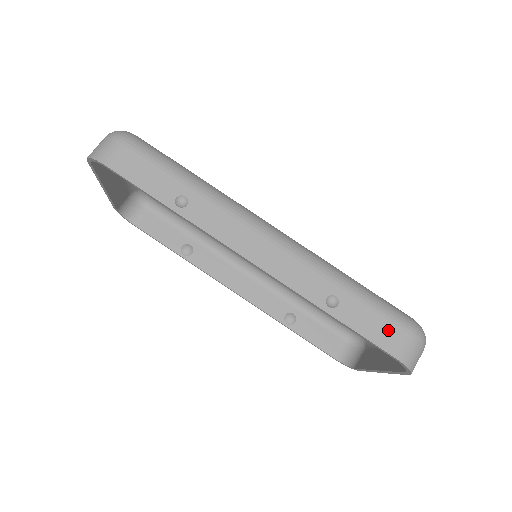
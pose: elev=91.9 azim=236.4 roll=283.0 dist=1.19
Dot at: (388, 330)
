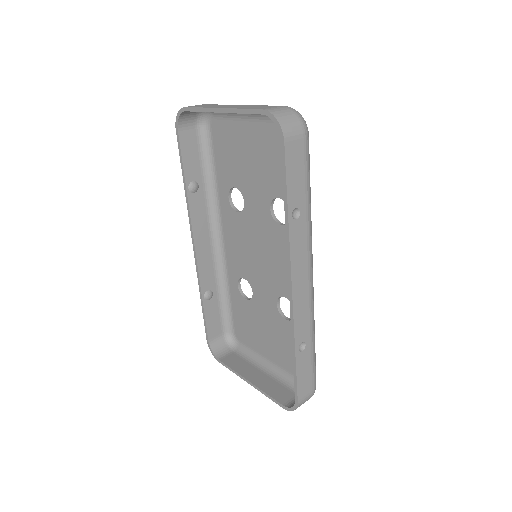
Dot at: (308, 383)
